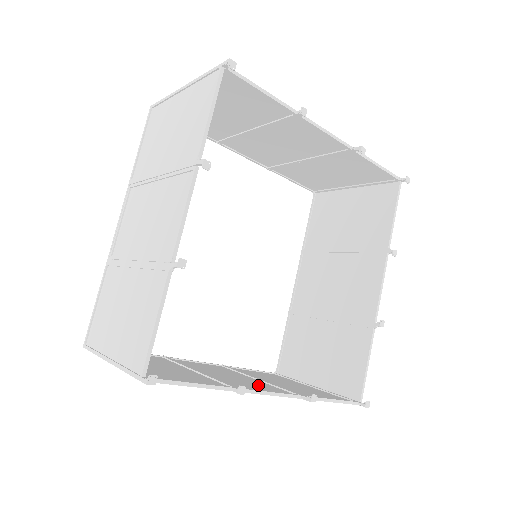
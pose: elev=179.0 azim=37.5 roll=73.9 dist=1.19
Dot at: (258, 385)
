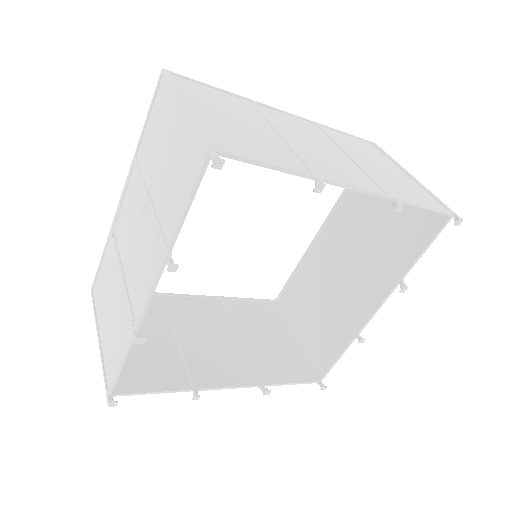
Dot at: (229, 361)
